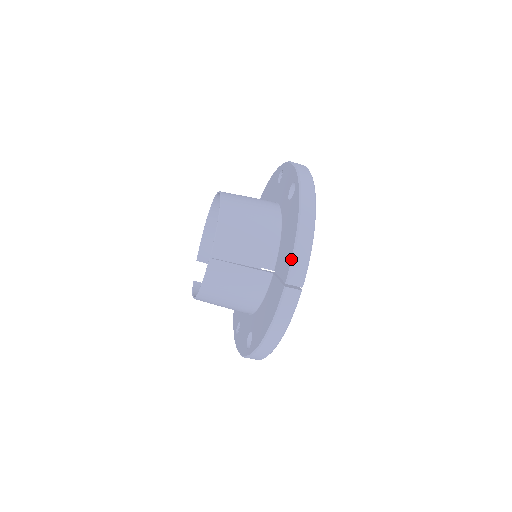
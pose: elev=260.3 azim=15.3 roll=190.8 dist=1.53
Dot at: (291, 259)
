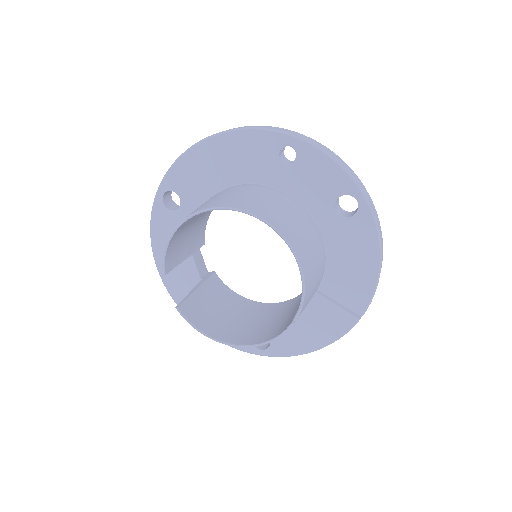
Dot at: (372, 297)
